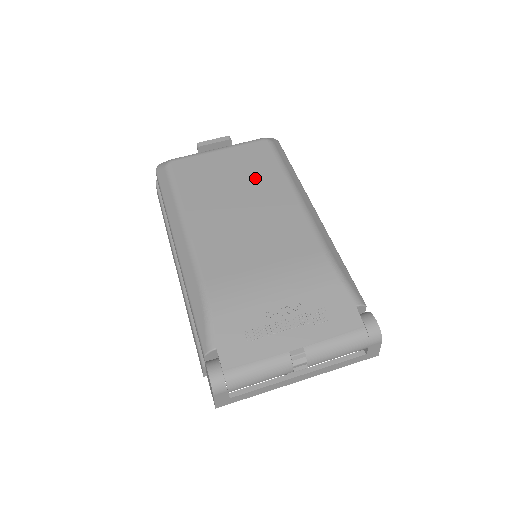
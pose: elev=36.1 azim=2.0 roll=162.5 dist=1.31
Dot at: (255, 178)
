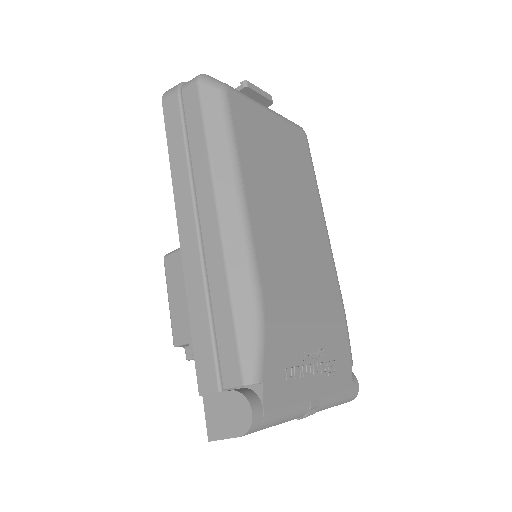
Dot at: (298, 175)
